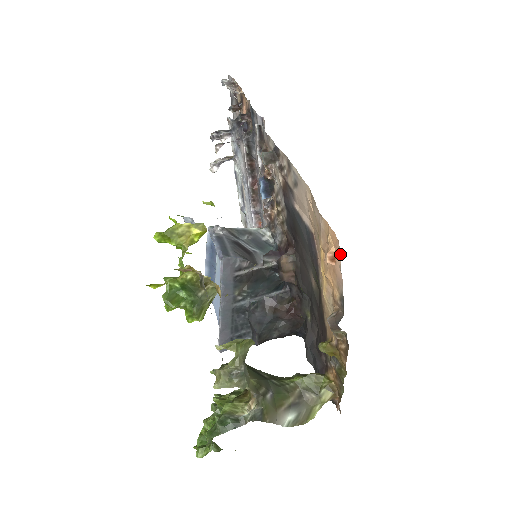
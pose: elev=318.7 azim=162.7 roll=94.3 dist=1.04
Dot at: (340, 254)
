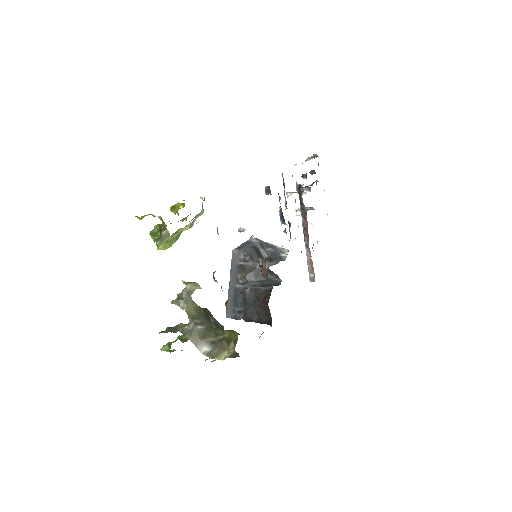
Dot at: occluded
